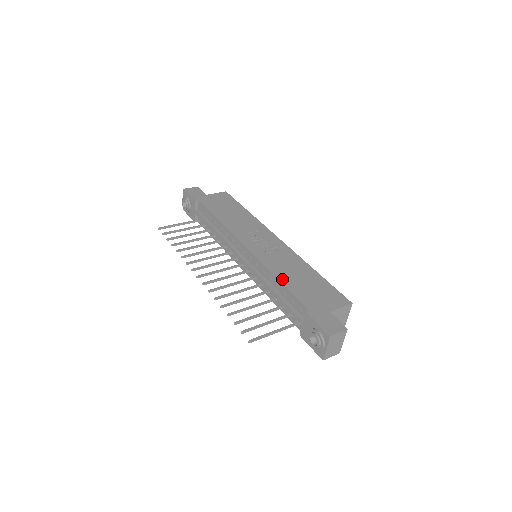
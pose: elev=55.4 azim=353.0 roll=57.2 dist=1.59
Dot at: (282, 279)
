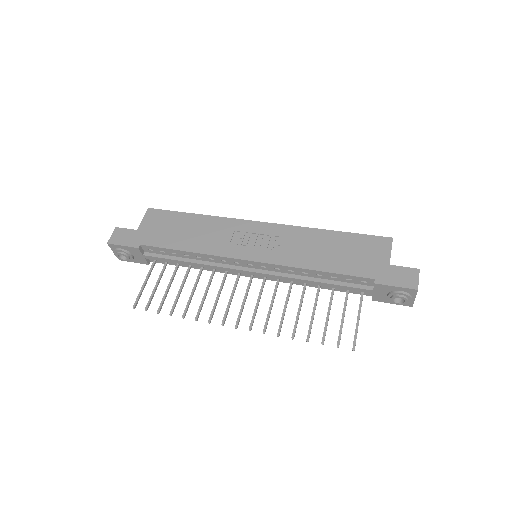
Dot at: (319, 267)
